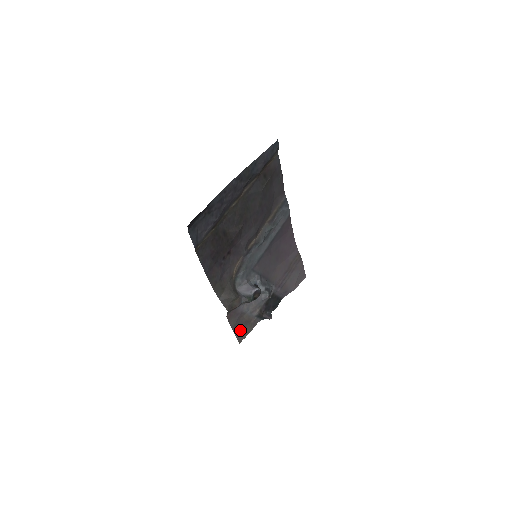
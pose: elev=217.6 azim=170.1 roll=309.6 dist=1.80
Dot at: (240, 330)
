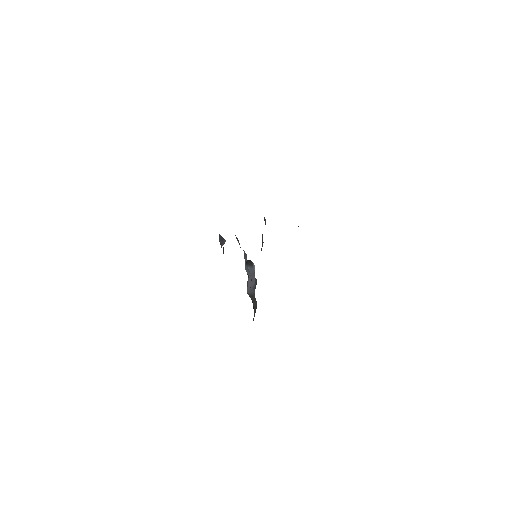
Dot at: occluded
